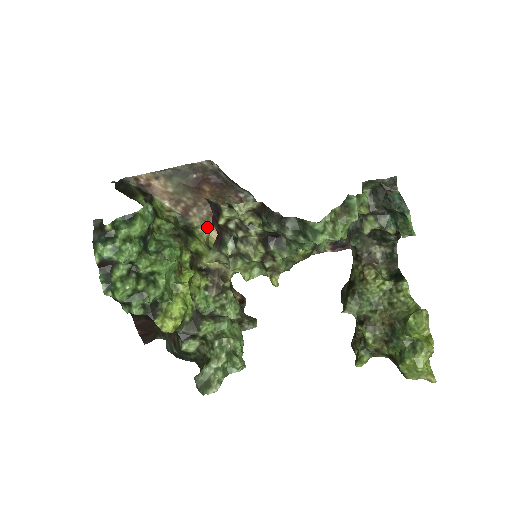
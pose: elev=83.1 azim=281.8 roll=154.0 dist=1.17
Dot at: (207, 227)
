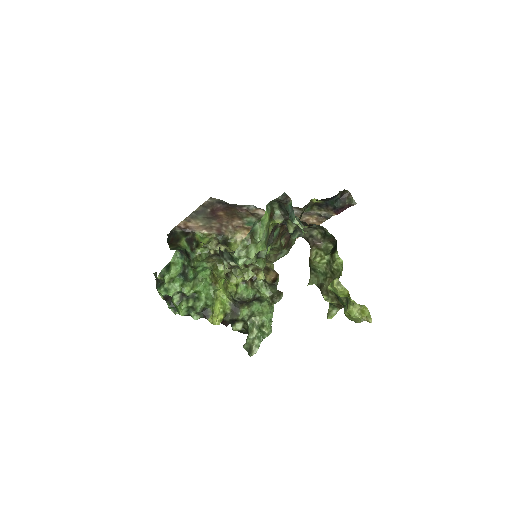
Dot at: (238, 235)
